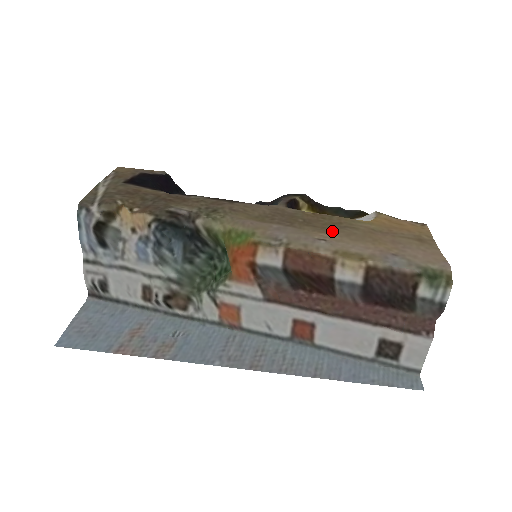
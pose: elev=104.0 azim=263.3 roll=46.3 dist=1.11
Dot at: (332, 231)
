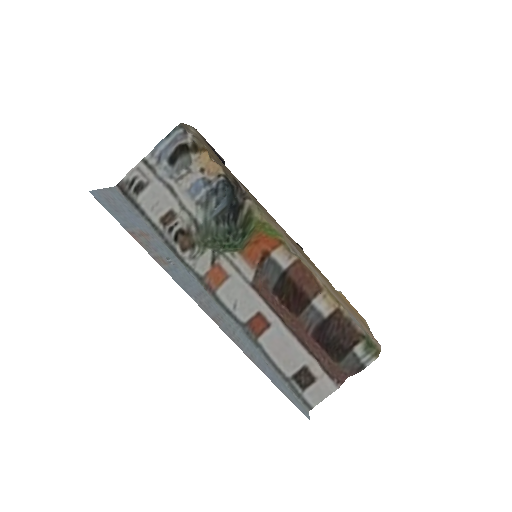
Dot at: (322, 276)
